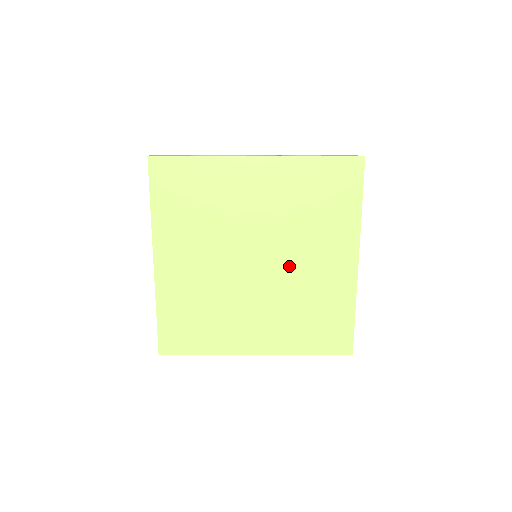
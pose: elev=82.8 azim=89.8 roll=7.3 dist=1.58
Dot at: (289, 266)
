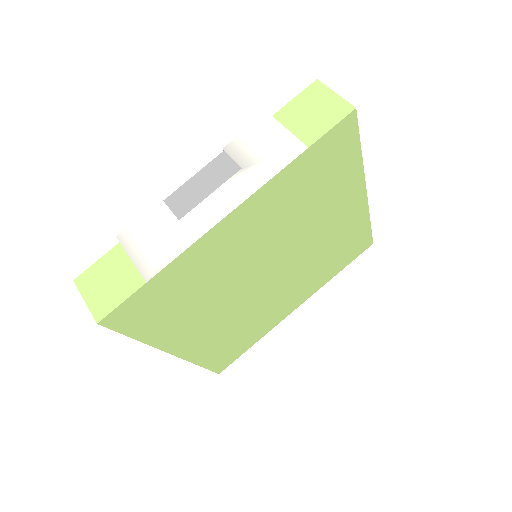
Dot at: (303, 249)
